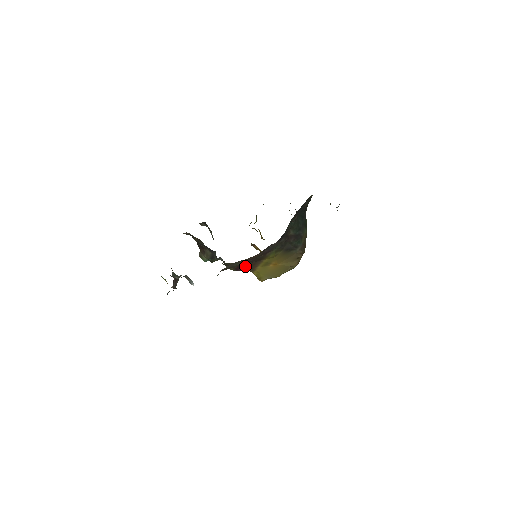
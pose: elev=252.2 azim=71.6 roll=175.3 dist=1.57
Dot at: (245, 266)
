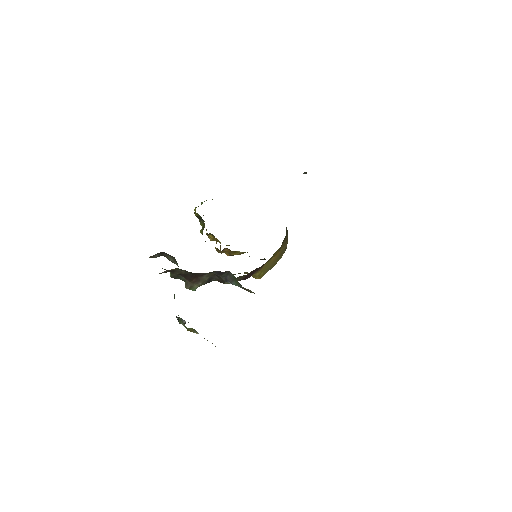
Dot at: (255, 271)
